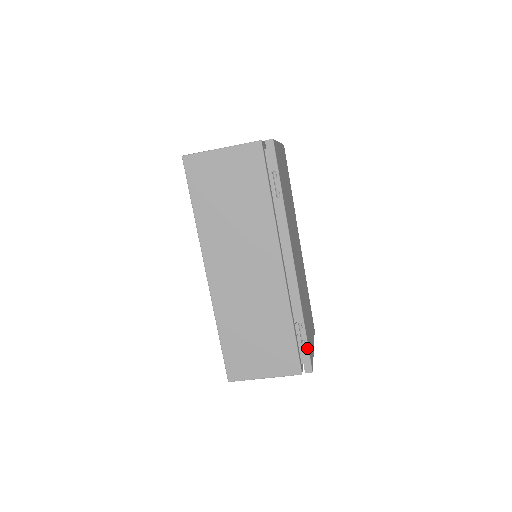
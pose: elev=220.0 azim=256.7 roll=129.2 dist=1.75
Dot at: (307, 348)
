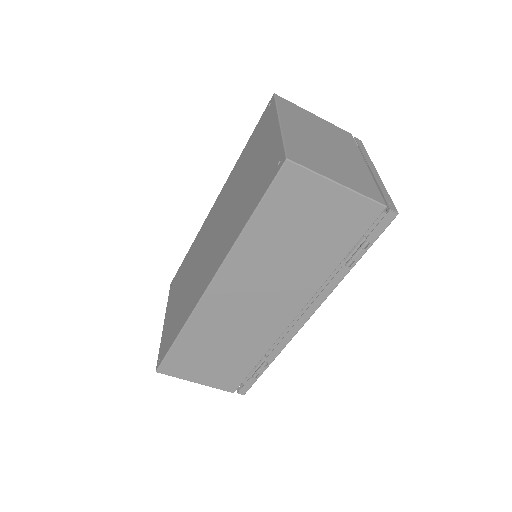
Dot at: (256, 380)
